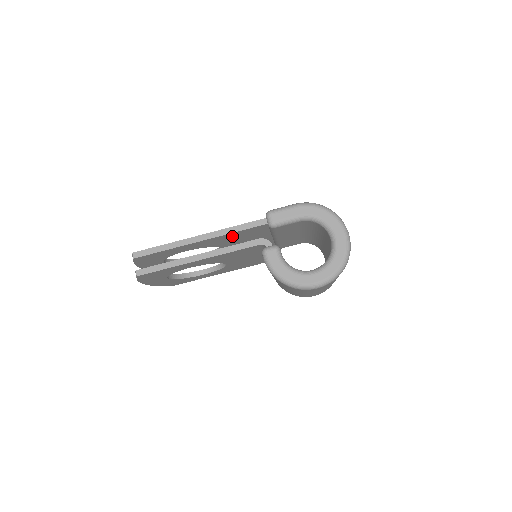
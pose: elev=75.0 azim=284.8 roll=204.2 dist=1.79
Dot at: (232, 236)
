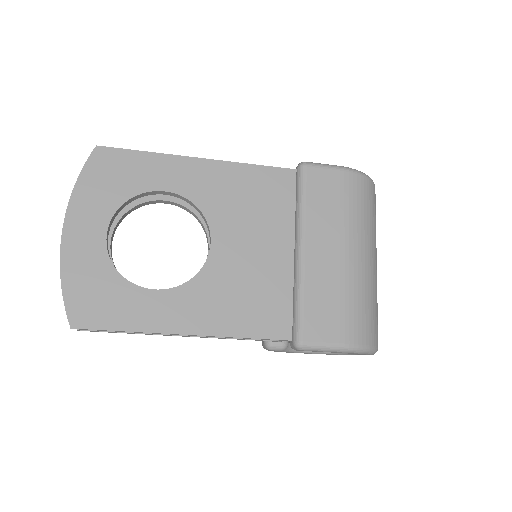
Dot at: occluded
